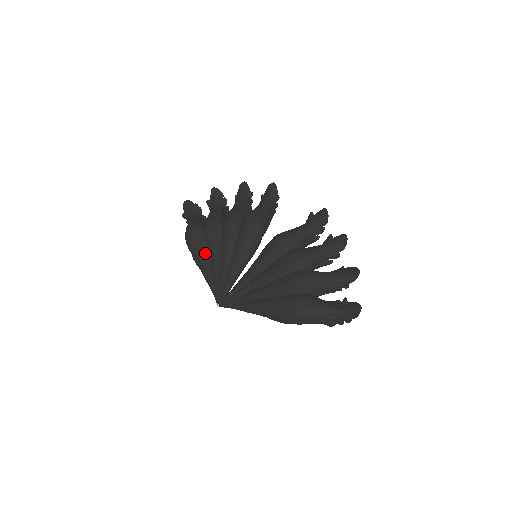
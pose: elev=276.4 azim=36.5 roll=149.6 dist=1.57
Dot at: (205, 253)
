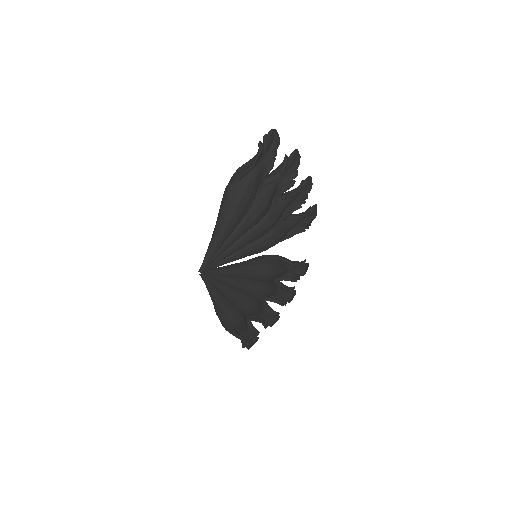
Dot at: occluded
